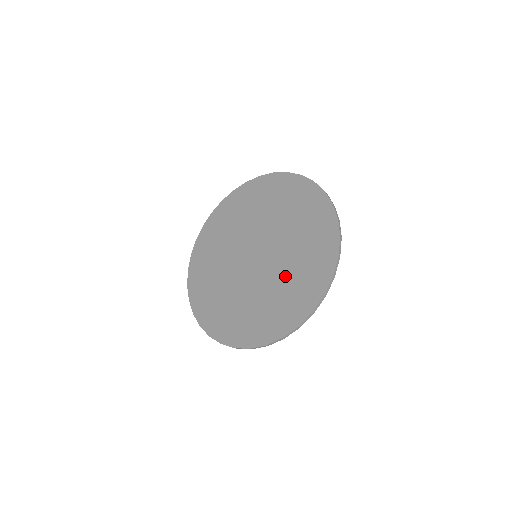
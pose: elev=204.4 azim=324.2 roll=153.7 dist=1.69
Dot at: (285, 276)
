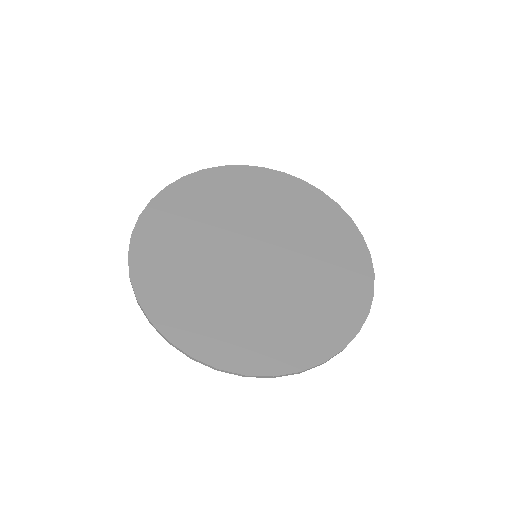
Dot at: (315, 257)
